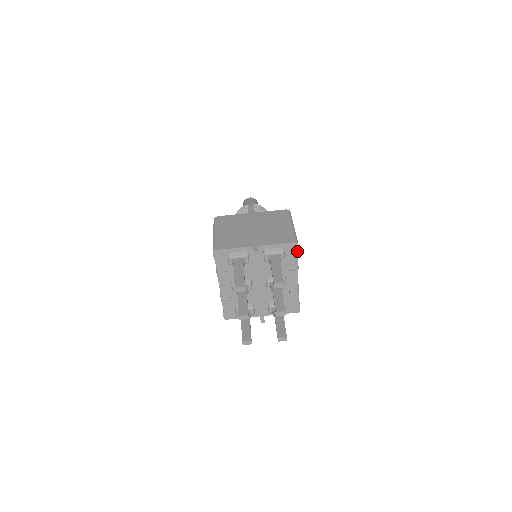
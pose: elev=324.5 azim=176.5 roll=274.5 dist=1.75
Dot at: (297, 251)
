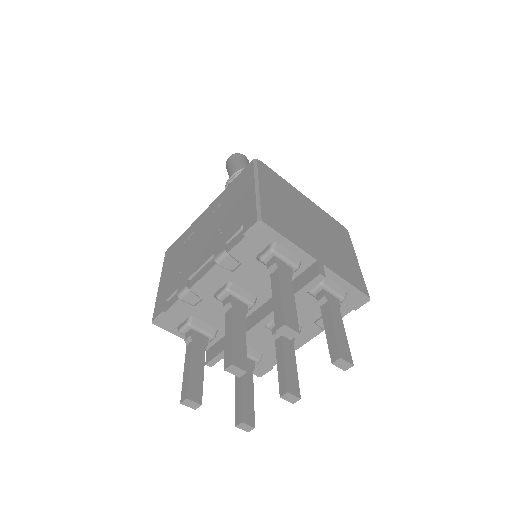
Dot at: (355, 308)
